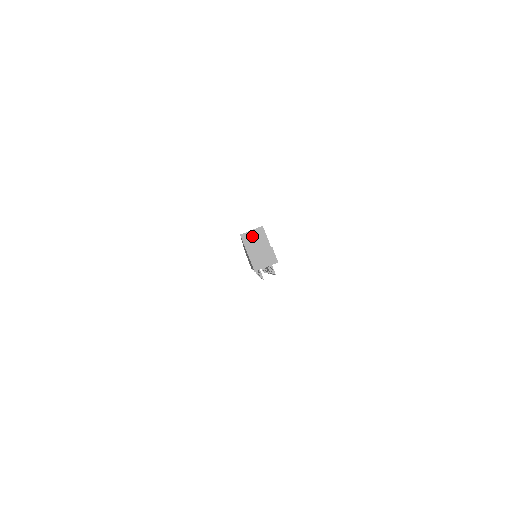
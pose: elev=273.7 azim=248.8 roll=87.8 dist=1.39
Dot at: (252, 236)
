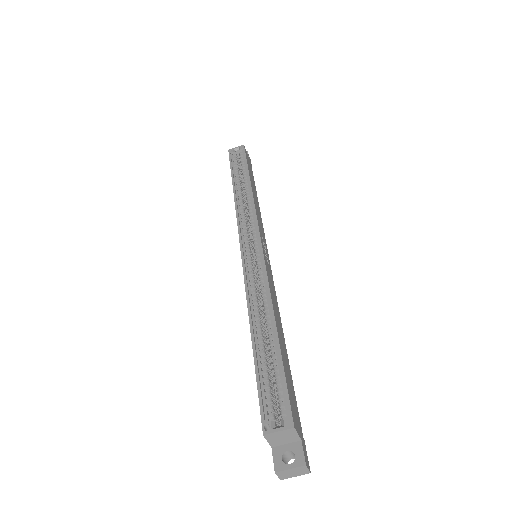
Dot at: (279, 435)
